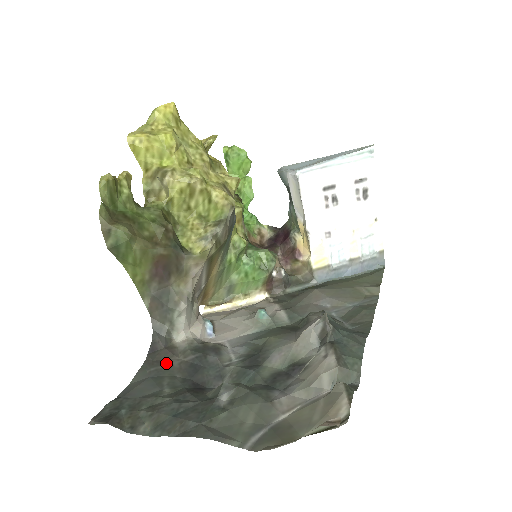
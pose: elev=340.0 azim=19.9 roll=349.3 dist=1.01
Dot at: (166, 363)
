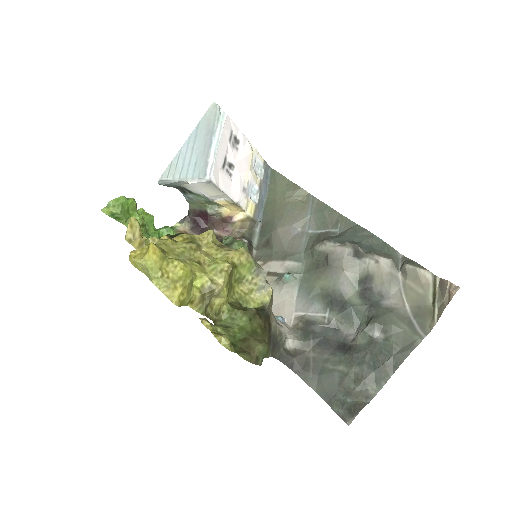
Dot at: (309, 361)
